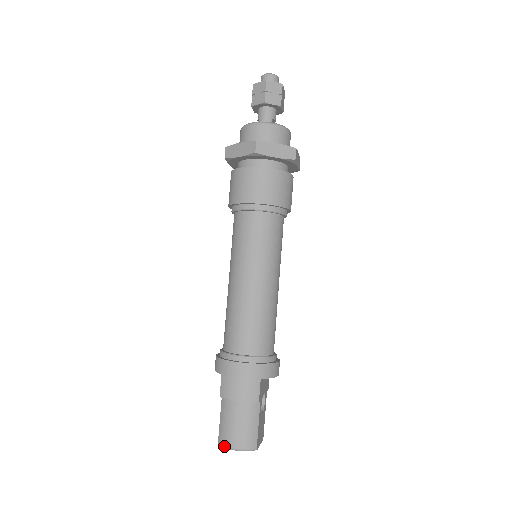
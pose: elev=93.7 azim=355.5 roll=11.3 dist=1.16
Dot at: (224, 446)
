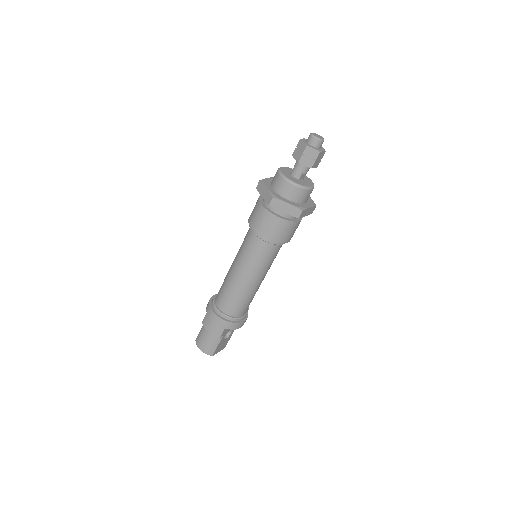
Dot at: occluded
